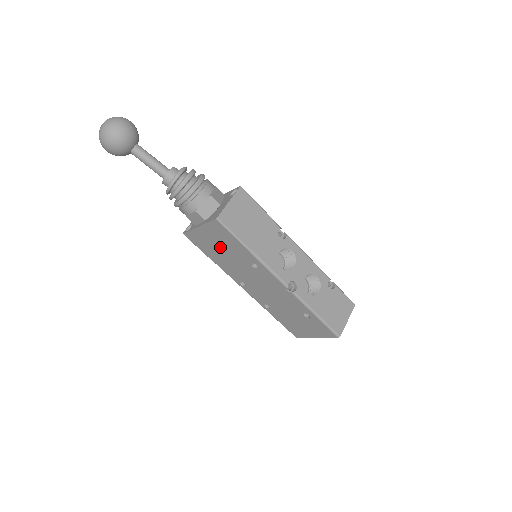
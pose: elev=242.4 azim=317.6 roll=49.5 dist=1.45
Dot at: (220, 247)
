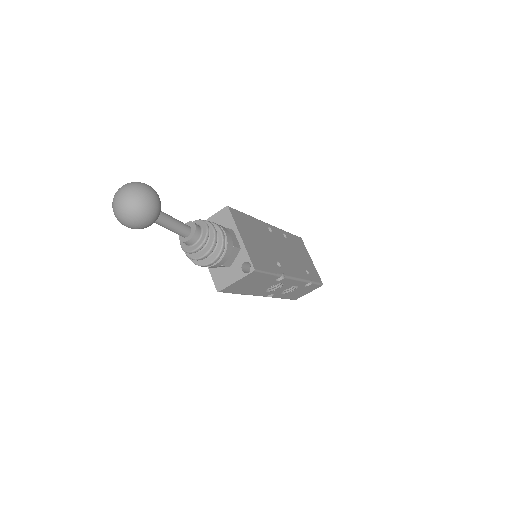
Dot at: occluded
